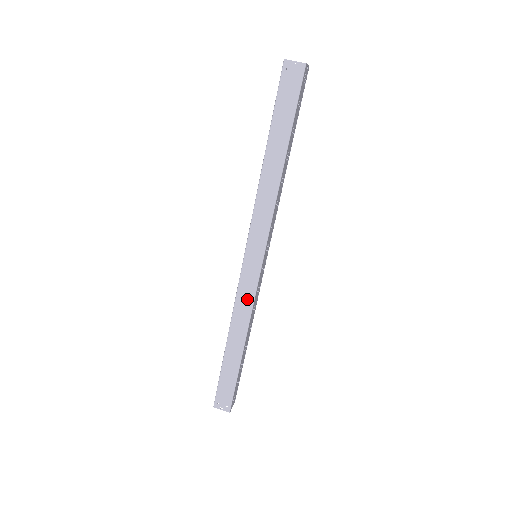
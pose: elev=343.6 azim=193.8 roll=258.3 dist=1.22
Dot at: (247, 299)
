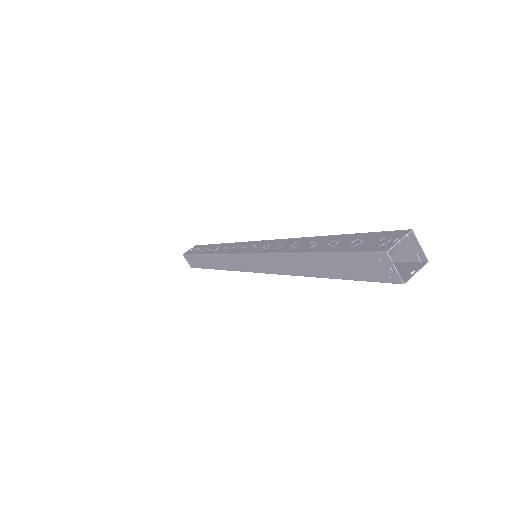
Dot at: (229, 265)
